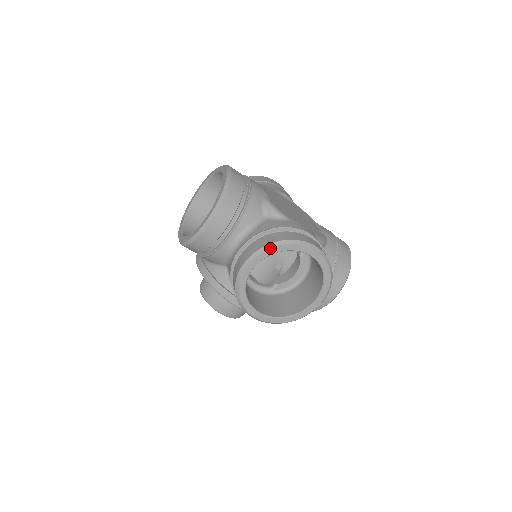
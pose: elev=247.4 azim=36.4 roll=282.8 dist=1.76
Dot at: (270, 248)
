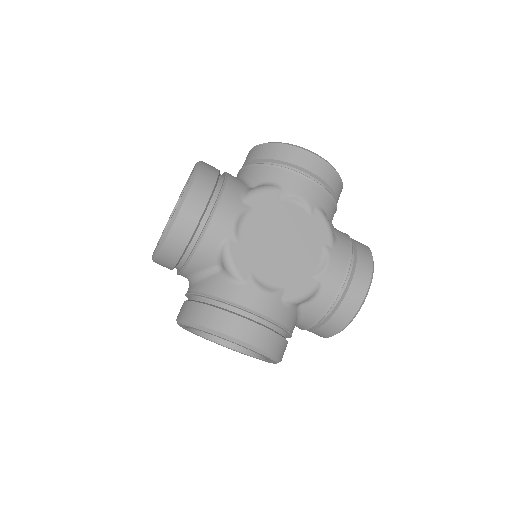
Dot at: (192, 327)
